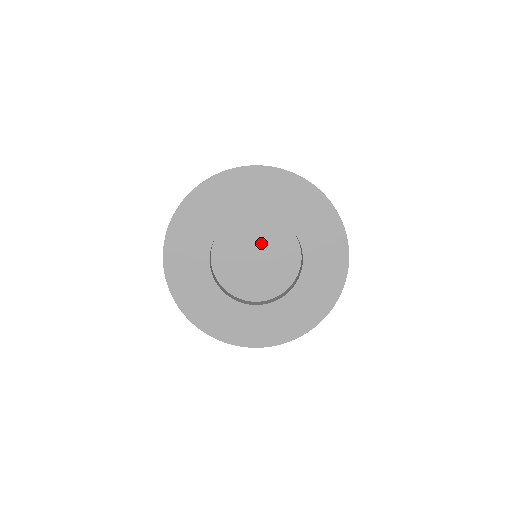
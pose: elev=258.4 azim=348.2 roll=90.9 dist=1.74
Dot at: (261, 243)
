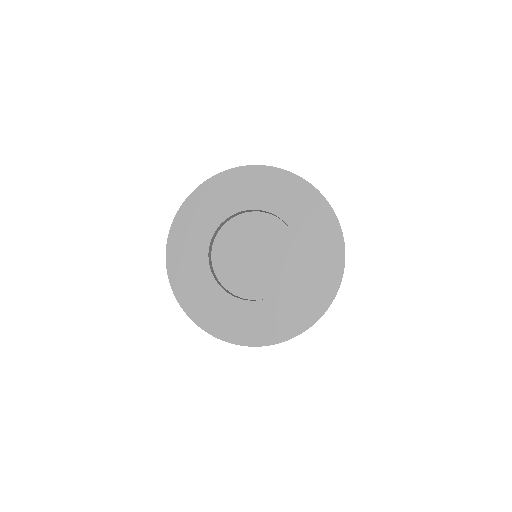
Dot at: (261, 241)
